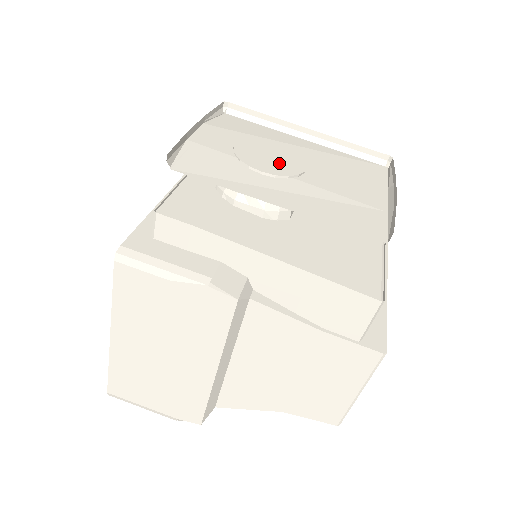
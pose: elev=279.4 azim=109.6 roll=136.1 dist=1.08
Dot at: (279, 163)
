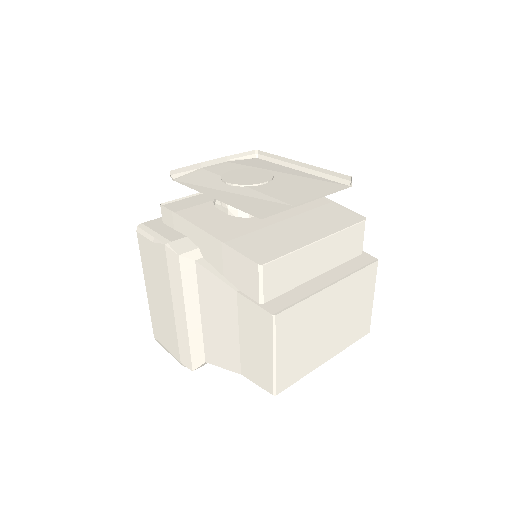
Dot at: (247, 179)
